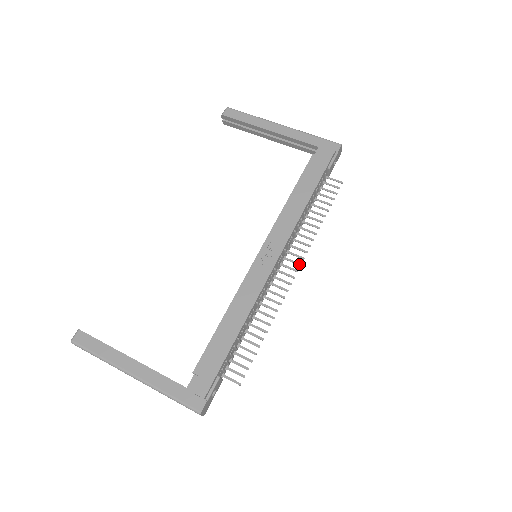
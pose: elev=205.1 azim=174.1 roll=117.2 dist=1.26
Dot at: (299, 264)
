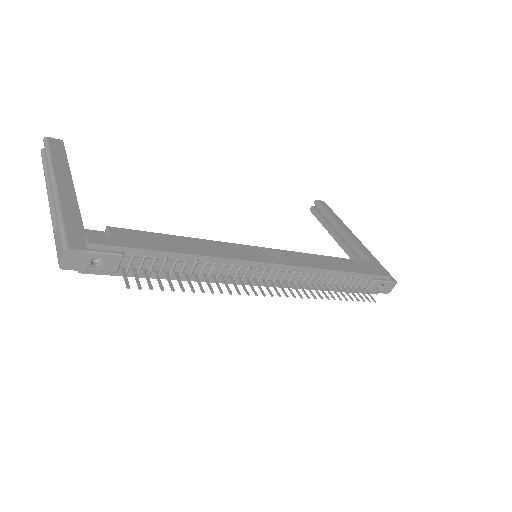
Dot at: (287, 295)
